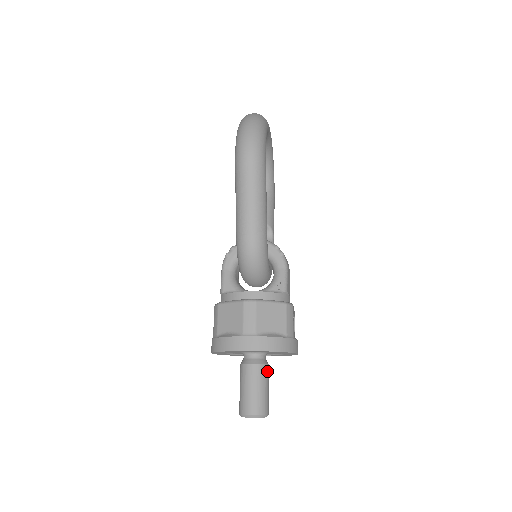
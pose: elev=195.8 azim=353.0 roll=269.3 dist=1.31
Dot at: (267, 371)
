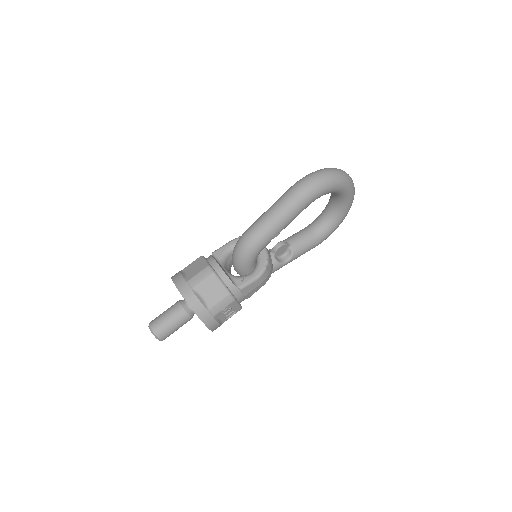
Dot at: (185, 319)
